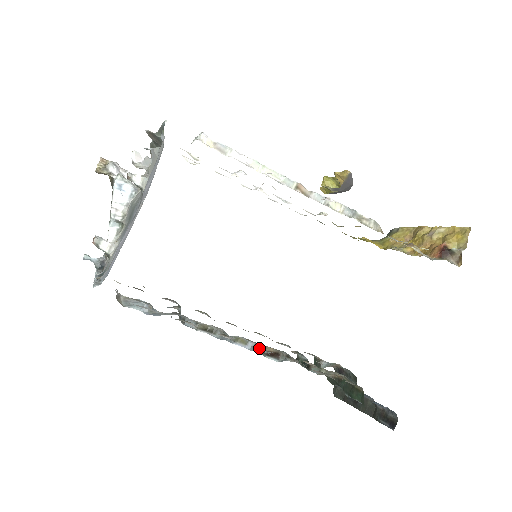
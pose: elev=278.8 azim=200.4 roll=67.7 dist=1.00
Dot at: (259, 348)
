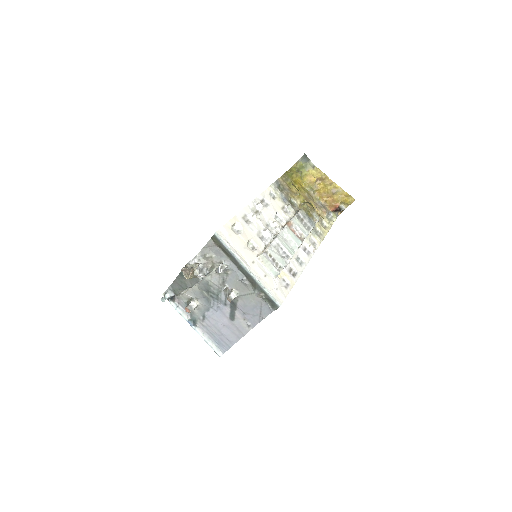
Dot at: occluded
